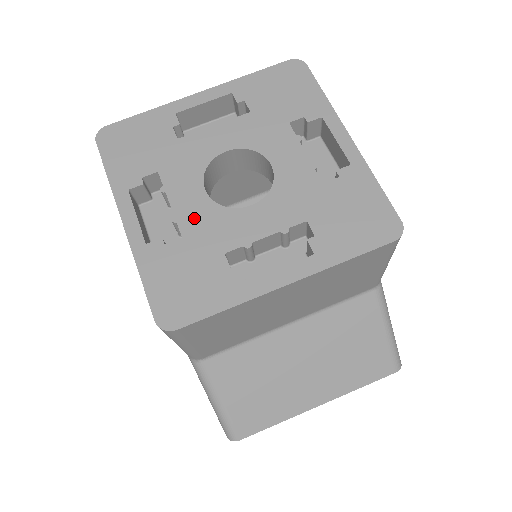
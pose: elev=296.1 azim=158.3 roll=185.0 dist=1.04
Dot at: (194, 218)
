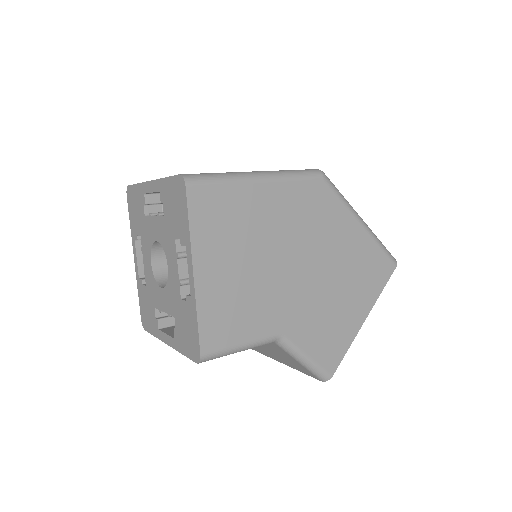
Dot at: (148, 277)
